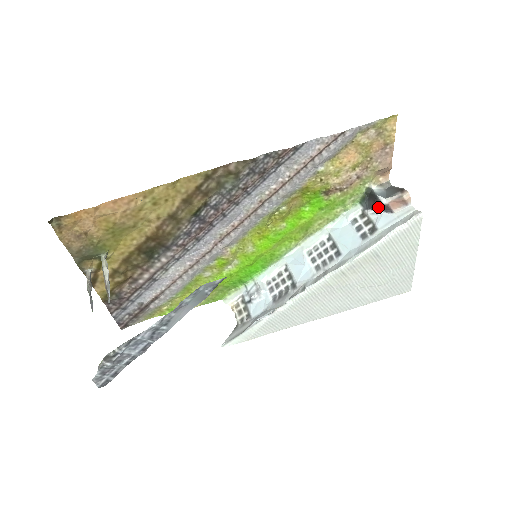
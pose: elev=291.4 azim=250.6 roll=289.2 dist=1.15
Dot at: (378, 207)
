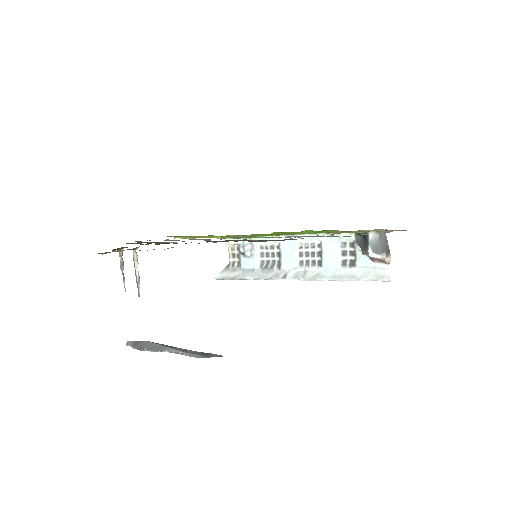
Dot at: (364, 254)
